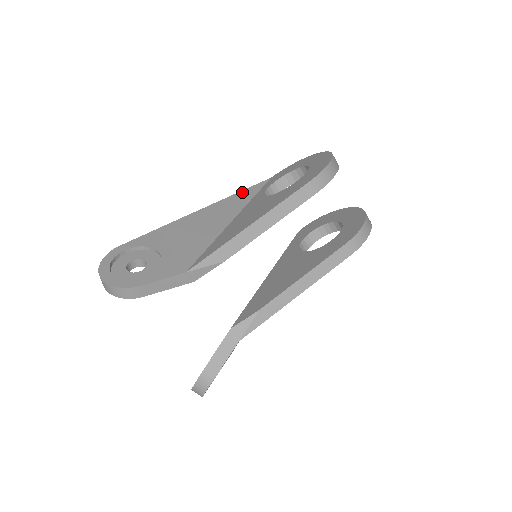
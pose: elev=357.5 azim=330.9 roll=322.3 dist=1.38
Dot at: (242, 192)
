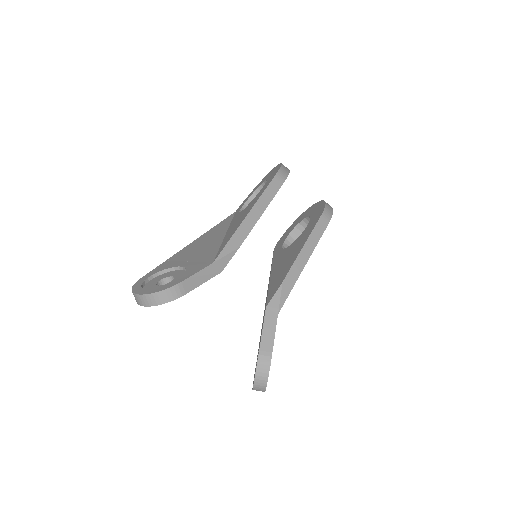
Dot at: (220, 223)
